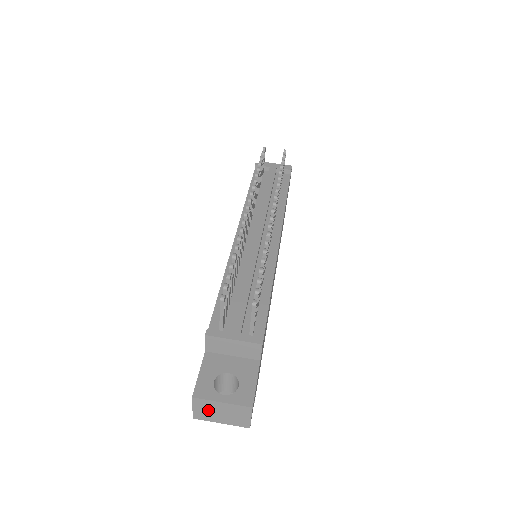
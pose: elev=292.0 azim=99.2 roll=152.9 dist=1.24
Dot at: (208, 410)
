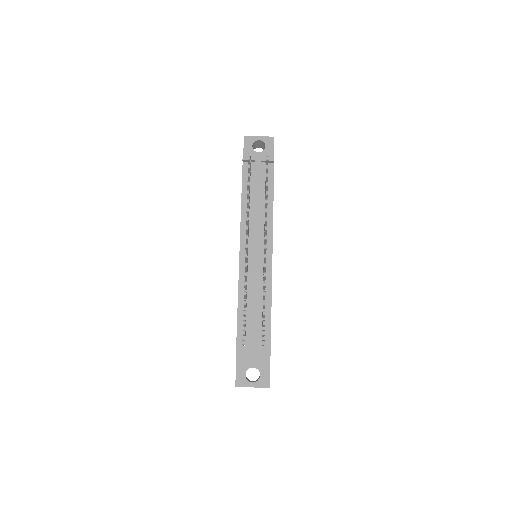
Dot at: occluded
